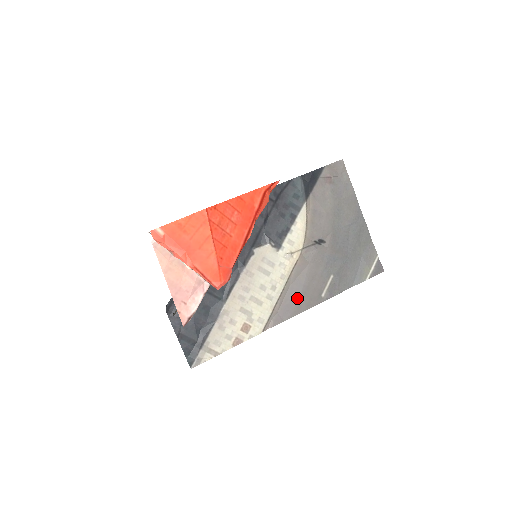
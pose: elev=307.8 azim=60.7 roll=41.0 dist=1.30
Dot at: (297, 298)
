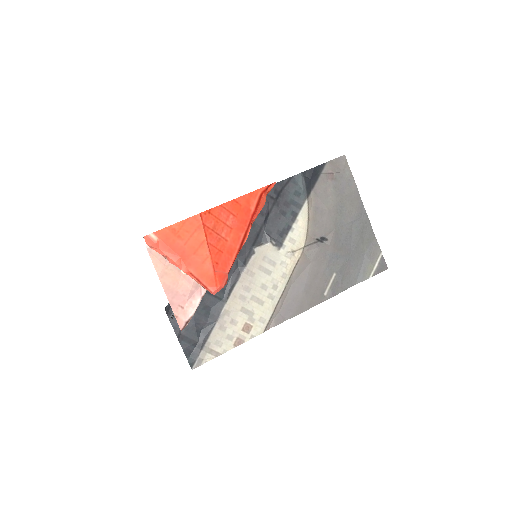
Dot at: (299, 297)
